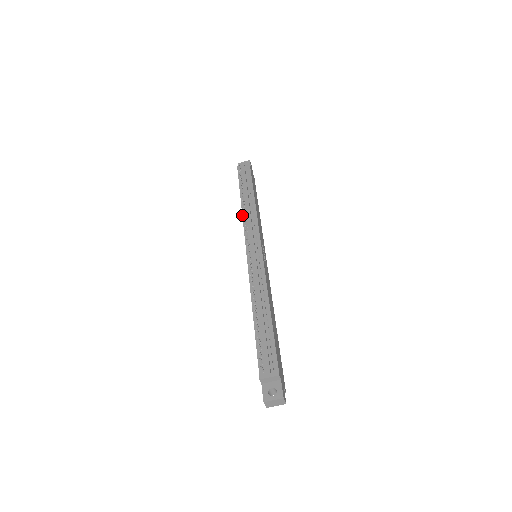
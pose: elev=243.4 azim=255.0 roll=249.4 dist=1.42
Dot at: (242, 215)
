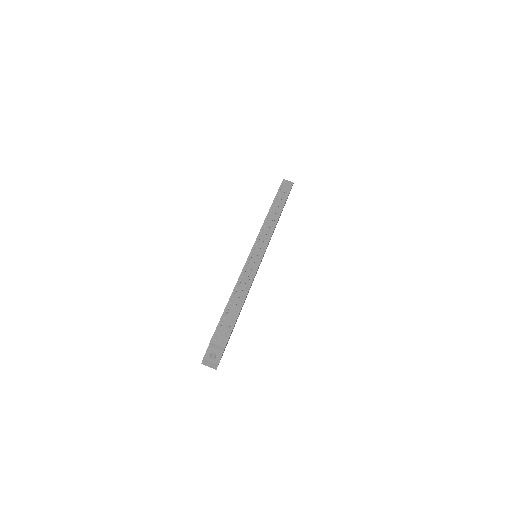
Dot at: (265, 220)
